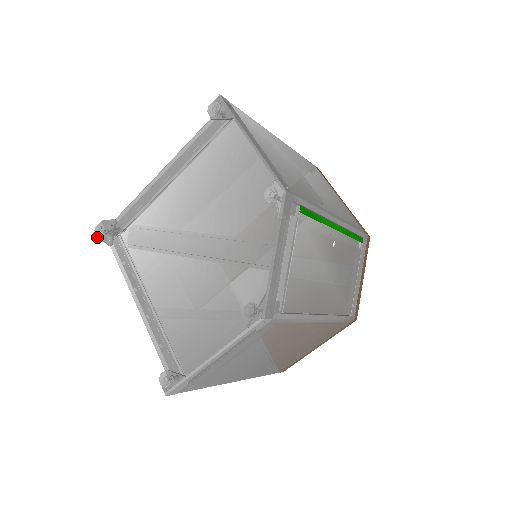
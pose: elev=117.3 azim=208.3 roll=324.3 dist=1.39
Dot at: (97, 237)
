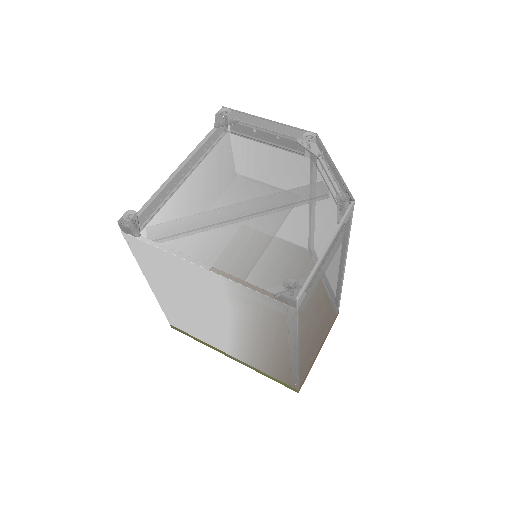
Dot at: (125, 226)
